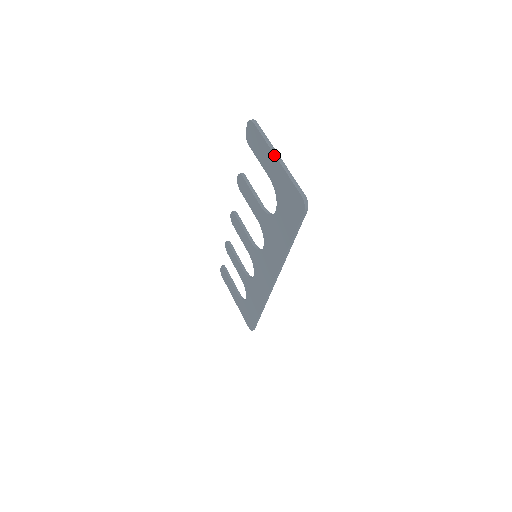
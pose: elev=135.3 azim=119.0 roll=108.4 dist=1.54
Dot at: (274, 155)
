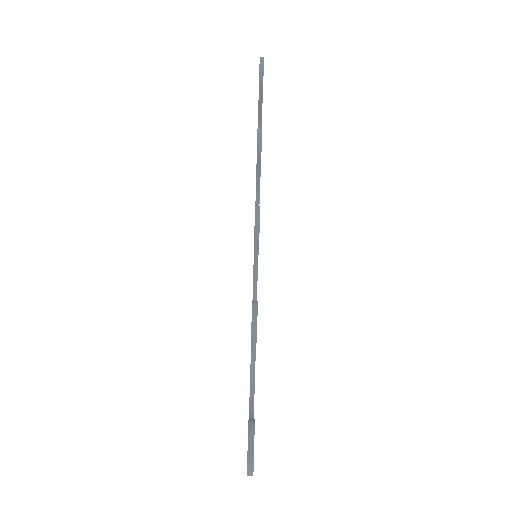
Dot at: occluded
